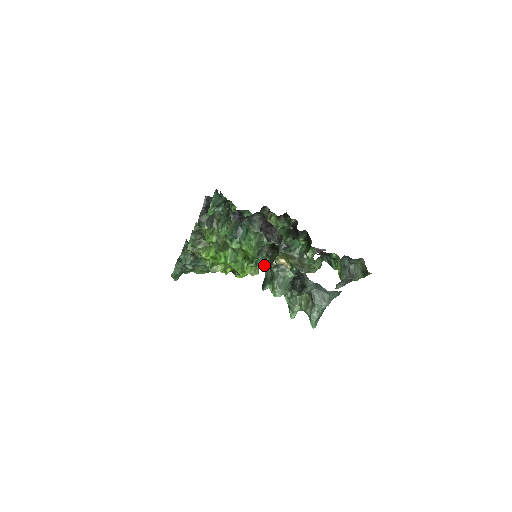
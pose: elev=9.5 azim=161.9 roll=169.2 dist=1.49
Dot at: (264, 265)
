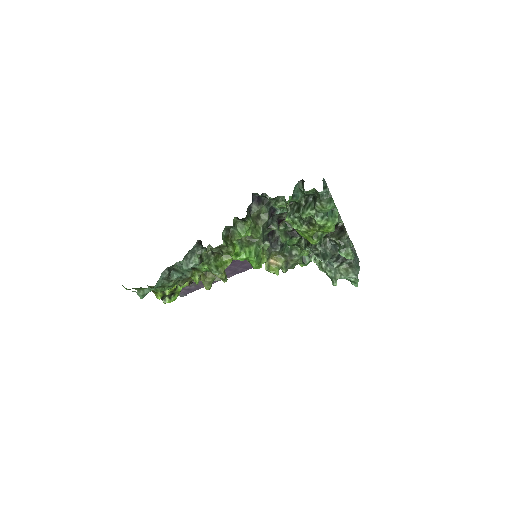
Dot at: (219, 278)
